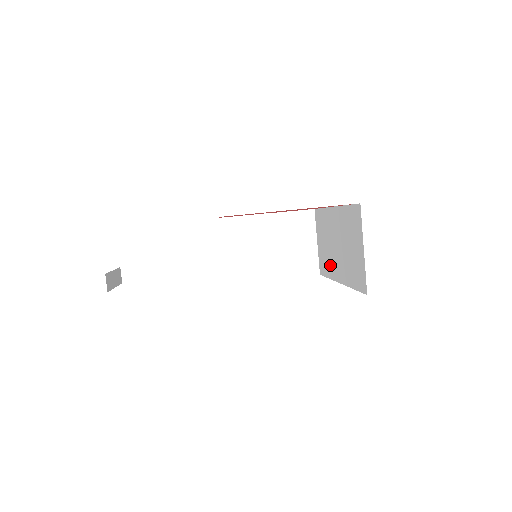
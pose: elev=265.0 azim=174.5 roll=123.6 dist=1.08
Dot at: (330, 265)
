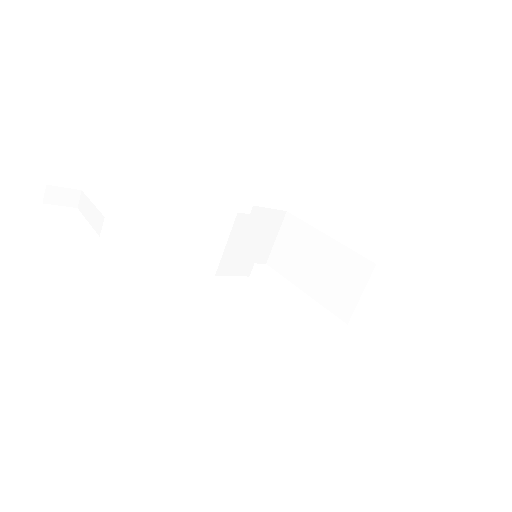
Dot at: (293, 270)
